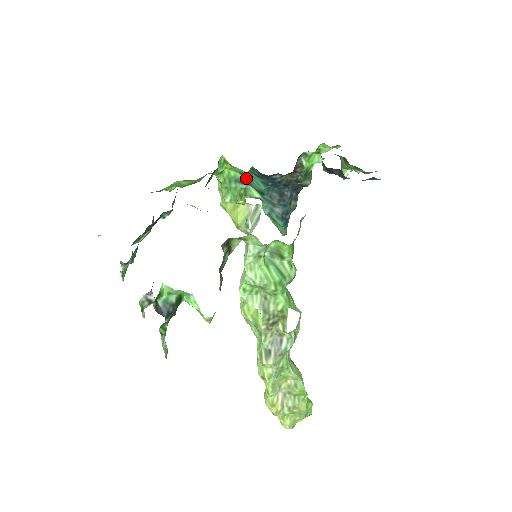
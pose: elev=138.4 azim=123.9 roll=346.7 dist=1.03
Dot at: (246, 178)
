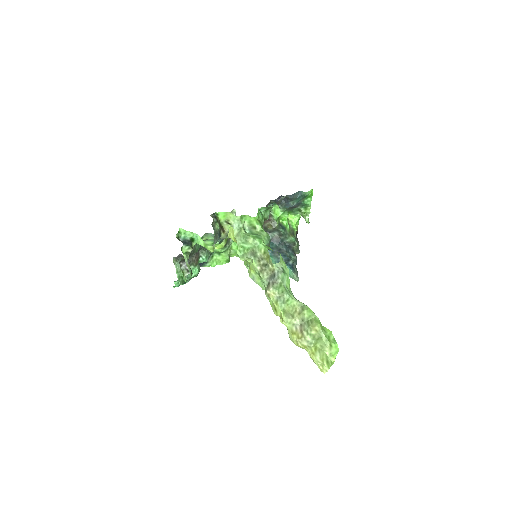
Dot at: occluded
